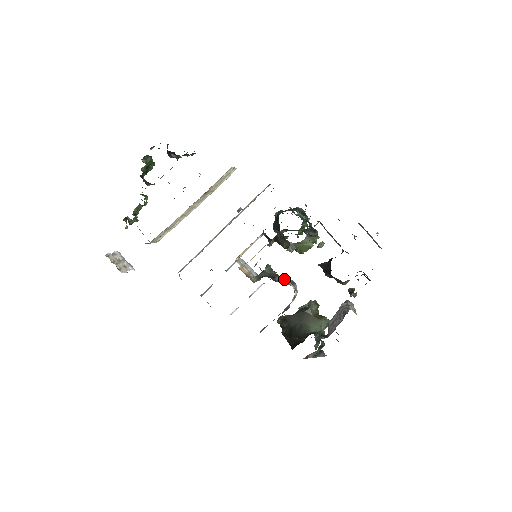
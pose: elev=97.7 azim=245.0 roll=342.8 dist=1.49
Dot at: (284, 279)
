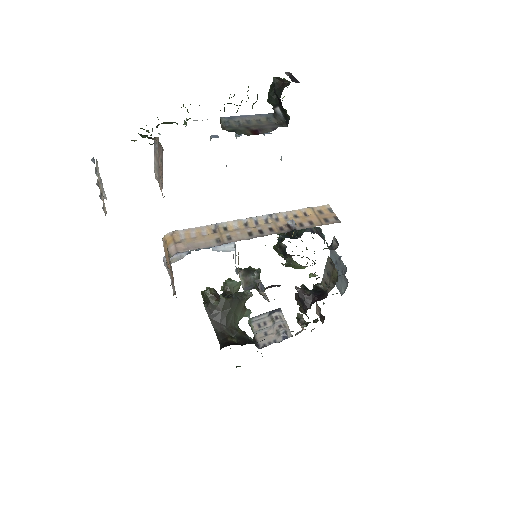
Dot at: (261, 286)
